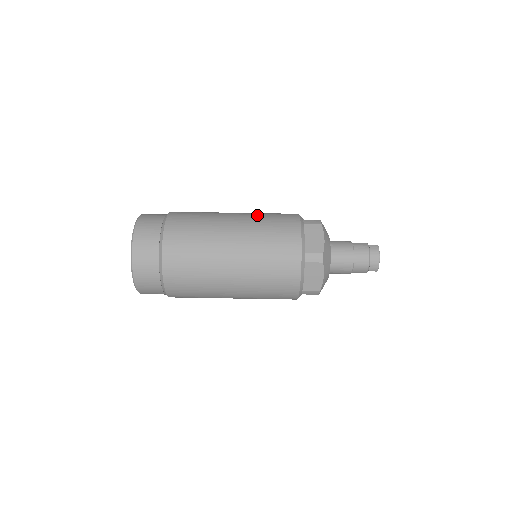
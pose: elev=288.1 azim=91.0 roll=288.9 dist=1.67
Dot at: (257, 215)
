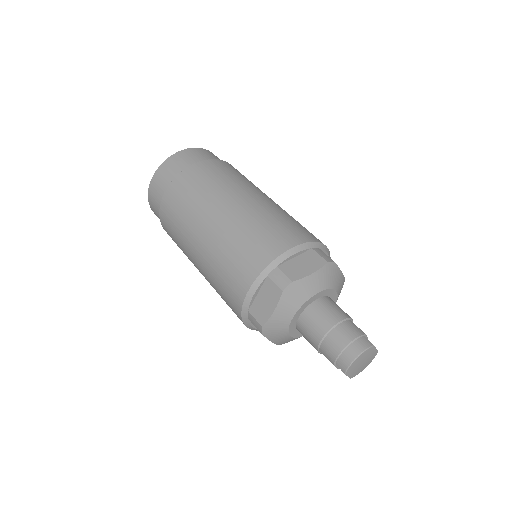
Dot at: (284, 212)
